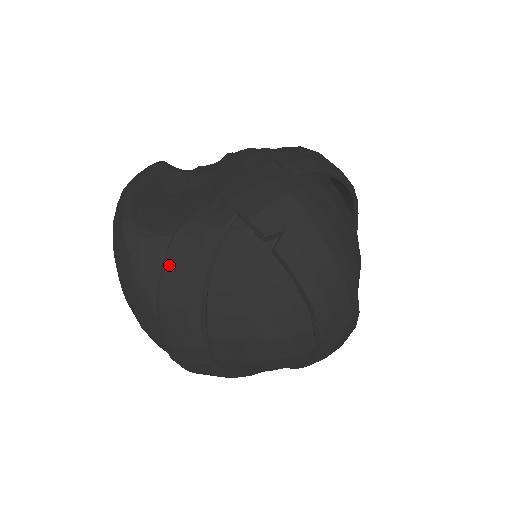
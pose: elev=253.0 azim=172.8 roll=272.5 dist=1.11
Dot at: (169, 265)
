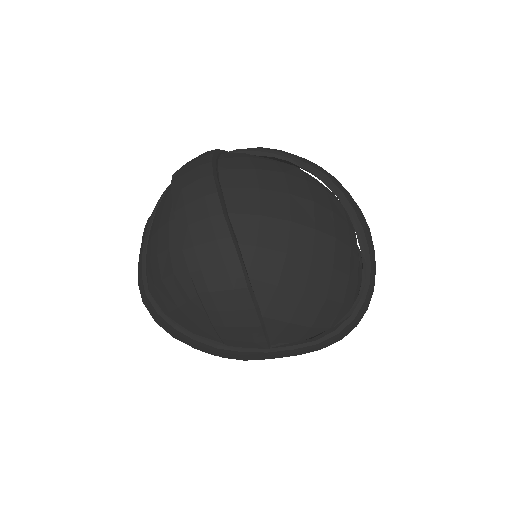
Dot at: occluded
